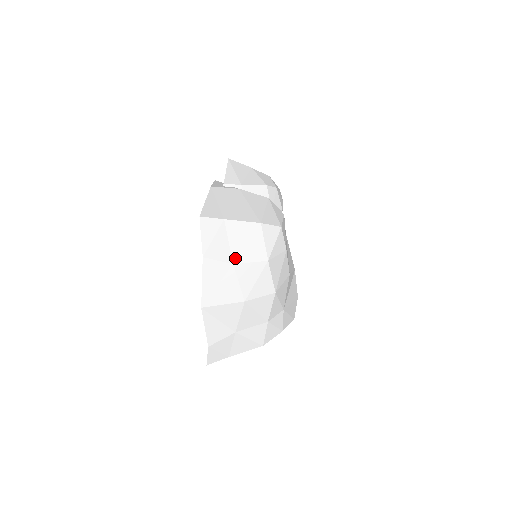
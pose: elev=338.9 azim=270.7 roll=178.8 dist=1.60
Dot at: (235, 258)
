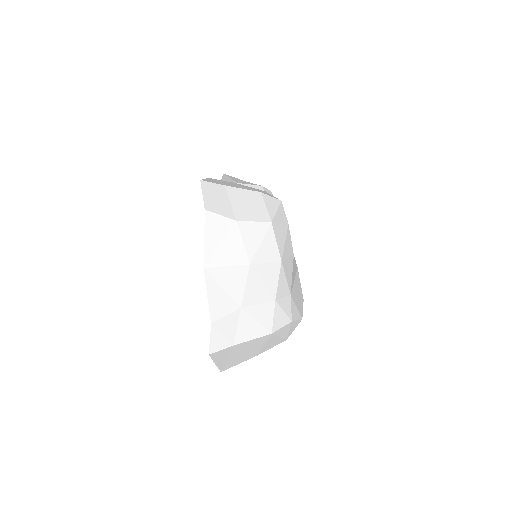
Dot at: (238, 216)
